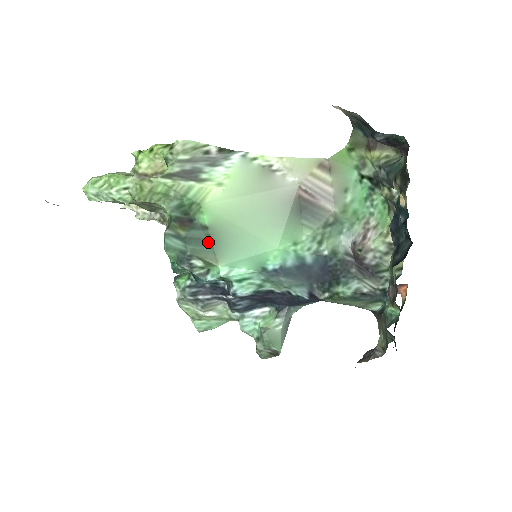
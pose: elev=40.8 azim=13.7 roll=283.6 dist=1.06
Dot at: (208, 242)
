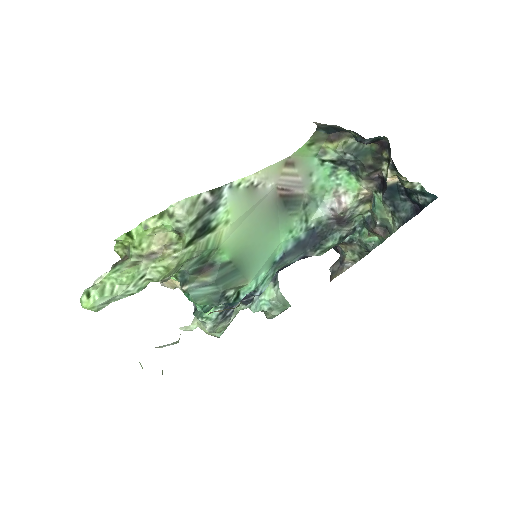
Dot at: (234, 272)
